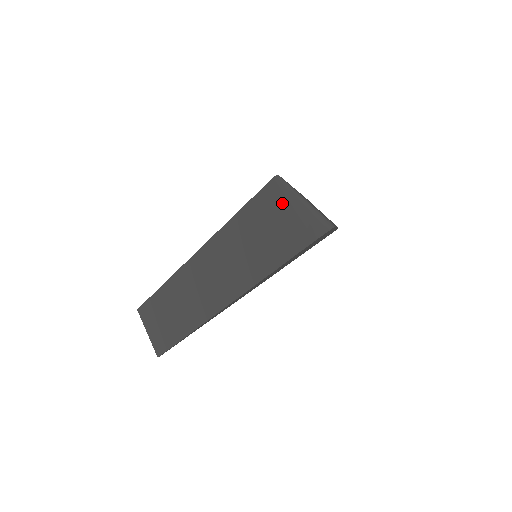
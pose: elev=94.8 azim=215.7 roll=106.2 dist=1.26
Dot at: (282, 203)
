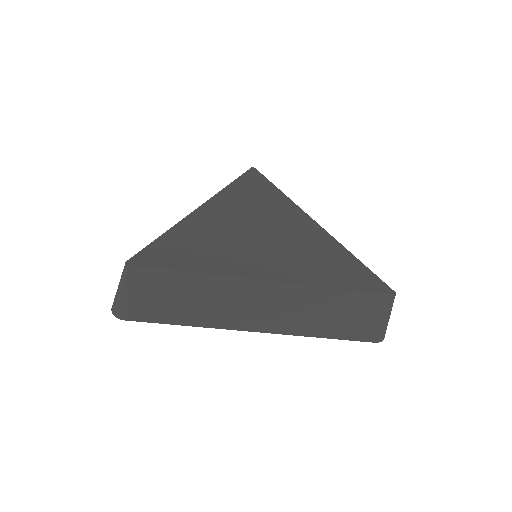
Dot at: (384, 312)
